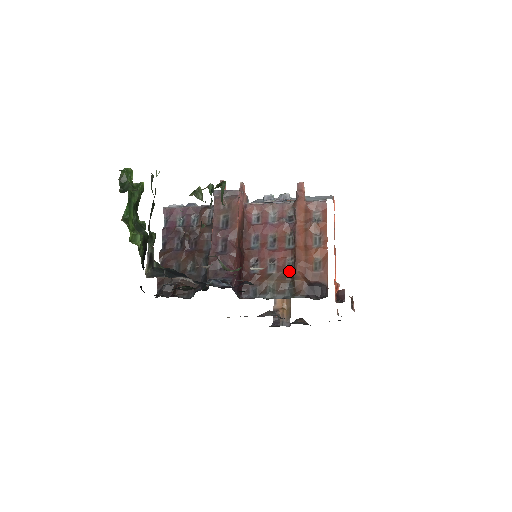
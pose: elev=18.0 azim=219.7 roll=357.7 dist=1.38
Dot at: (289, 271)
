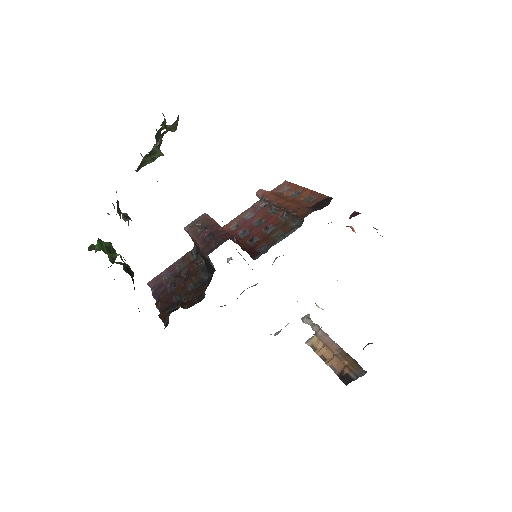
Dot at: (287, 219)
